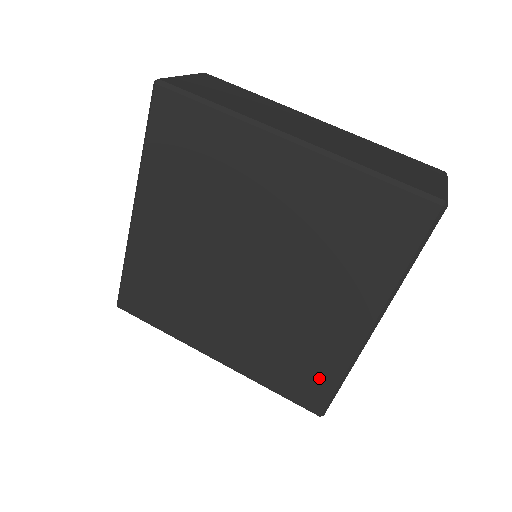
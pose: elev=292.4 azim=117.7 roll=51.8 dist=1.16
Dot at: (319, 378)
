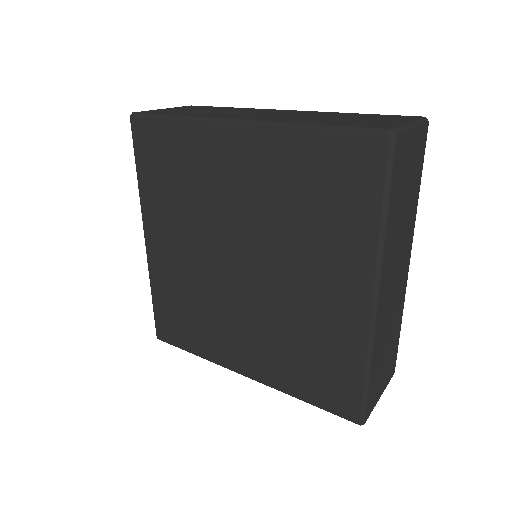
Dot at: (343, 375)
